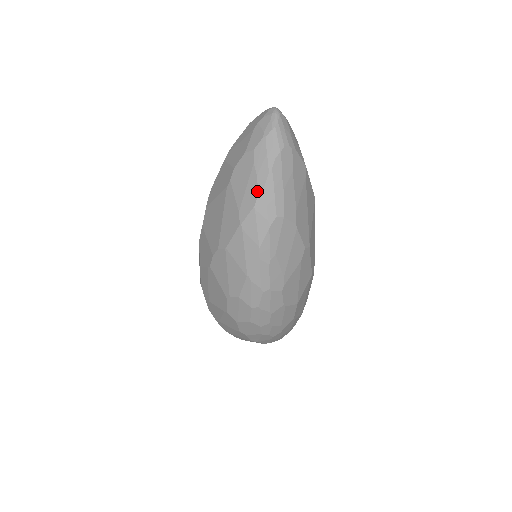
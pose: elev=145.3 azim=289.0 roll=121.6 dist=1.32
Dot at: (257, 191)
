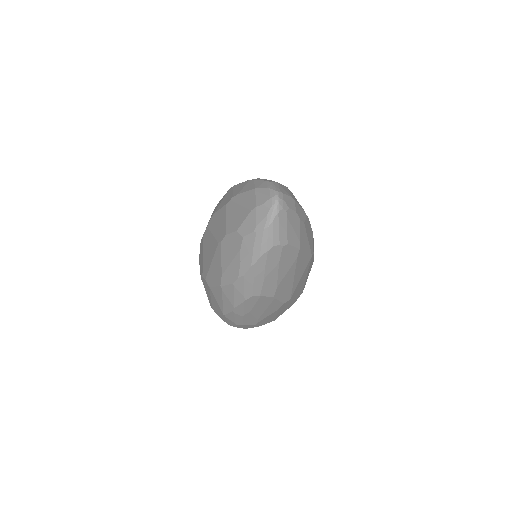
Dot at: (238, 274)
